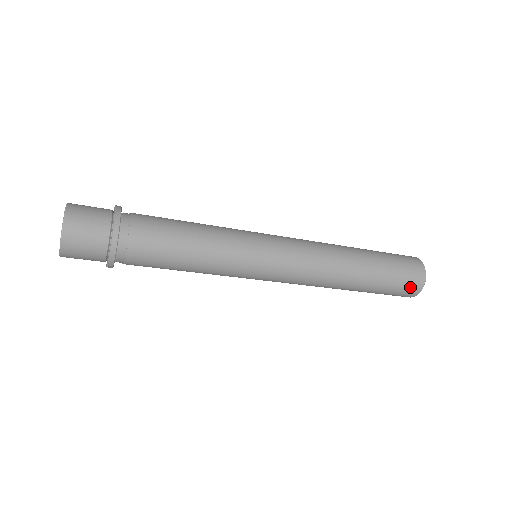
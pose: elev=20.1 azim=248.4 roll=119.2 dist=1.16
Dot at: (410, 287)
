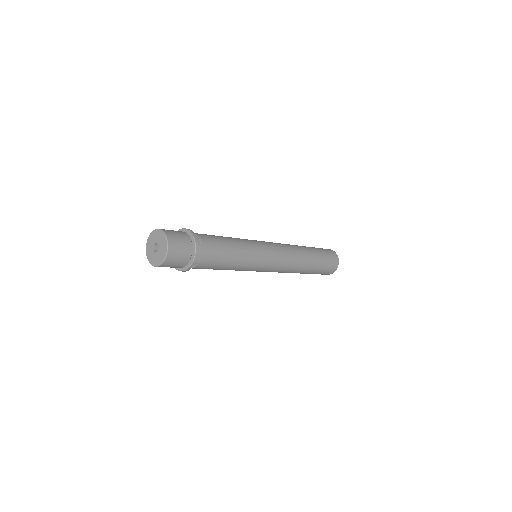
Dot at: (333, 259)
